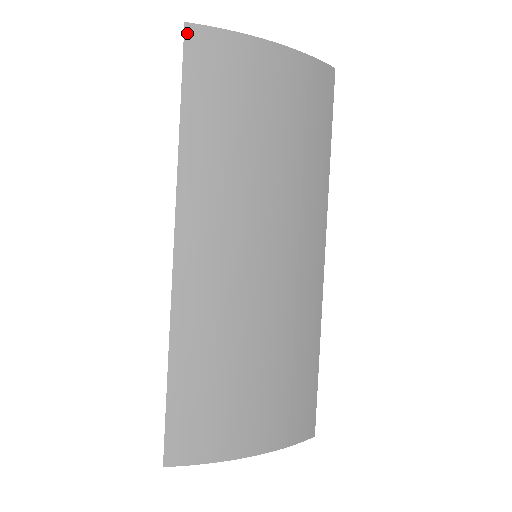
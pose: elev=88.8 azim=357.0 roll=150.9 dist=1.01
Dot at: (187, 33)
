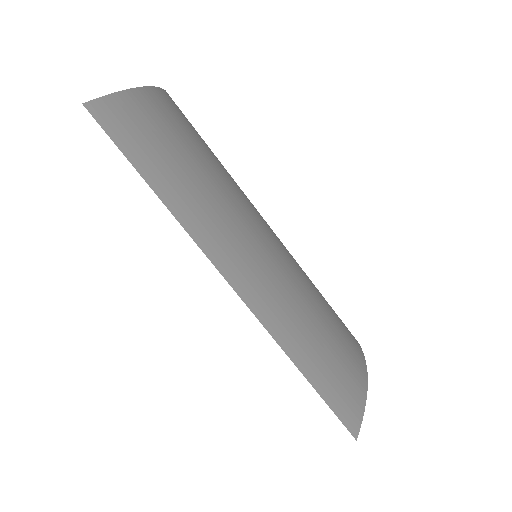
Dot at: (92, 112)
